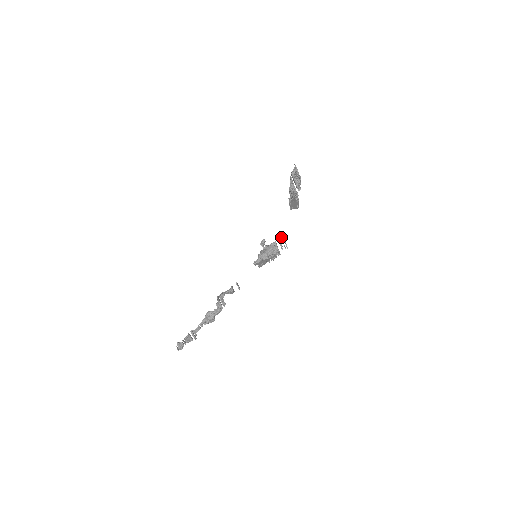
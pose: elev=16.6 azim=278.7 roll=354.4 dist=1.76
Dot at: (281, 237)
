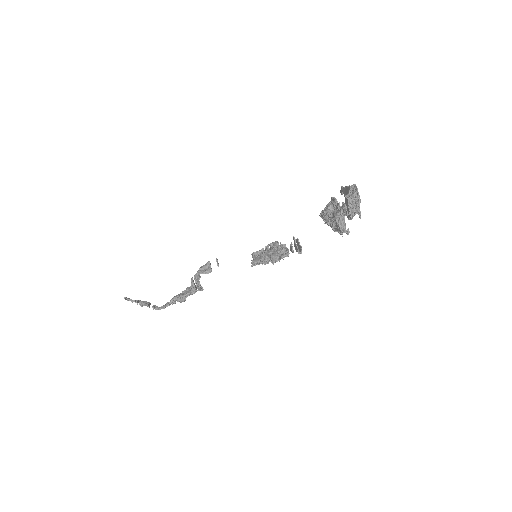
Dot at: occluded
